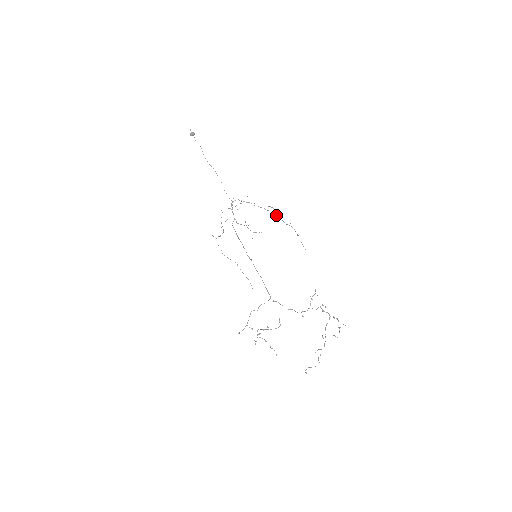
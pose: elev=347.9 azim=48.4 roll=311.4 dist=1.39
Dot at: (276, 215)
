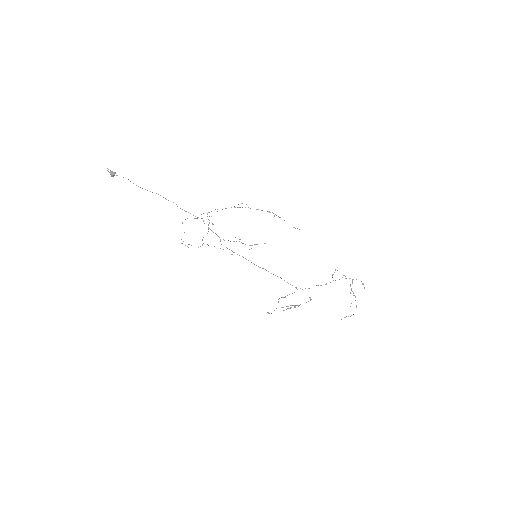
Dot at: occluded
